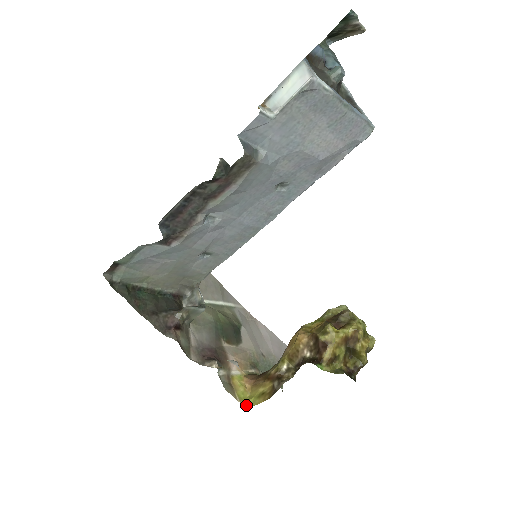
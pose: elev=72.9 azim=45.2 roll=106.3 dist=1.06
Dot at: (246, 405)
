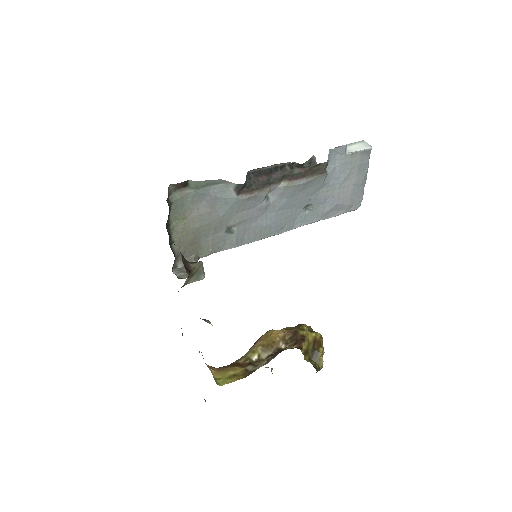
Dot at: (216, 383)
